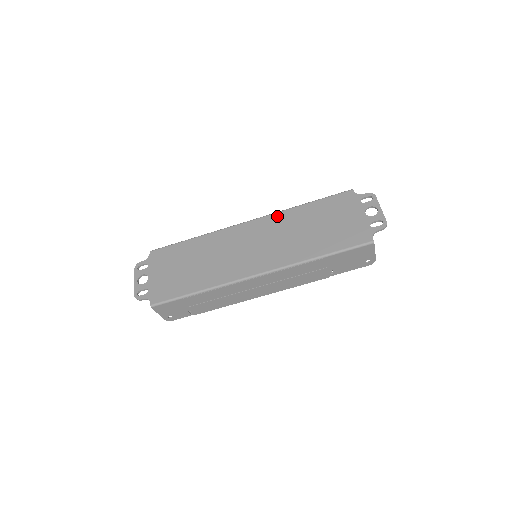
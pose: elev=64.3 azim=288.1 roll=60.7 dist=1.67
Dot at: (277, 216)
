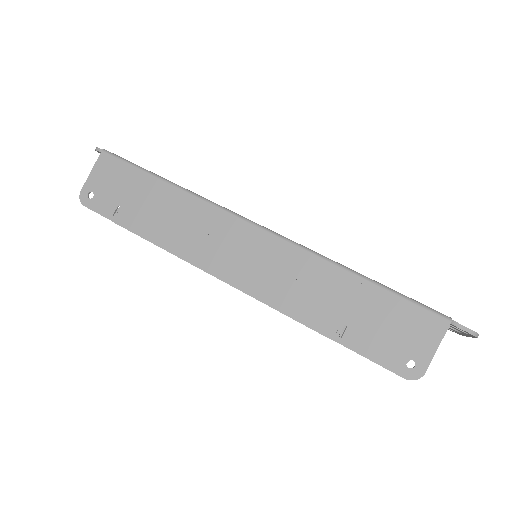
Dot at: occluded
